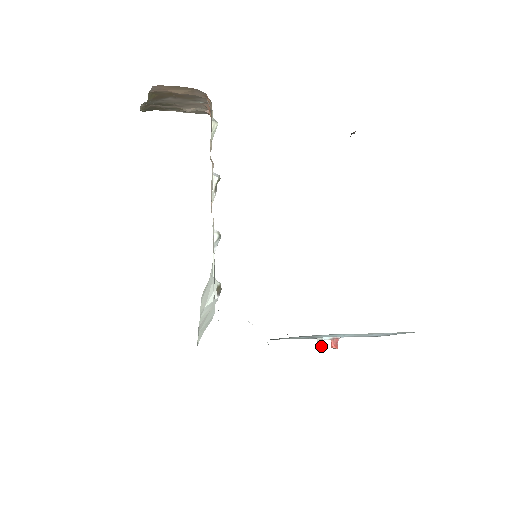
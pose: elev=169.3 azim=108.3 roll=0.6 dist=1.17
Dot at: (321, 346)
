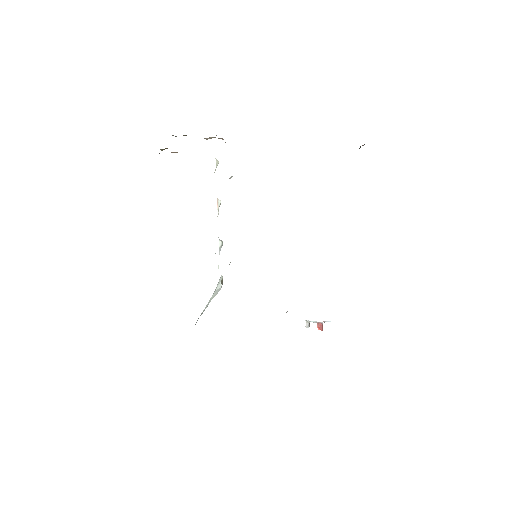
Dot at: (309, 326)
